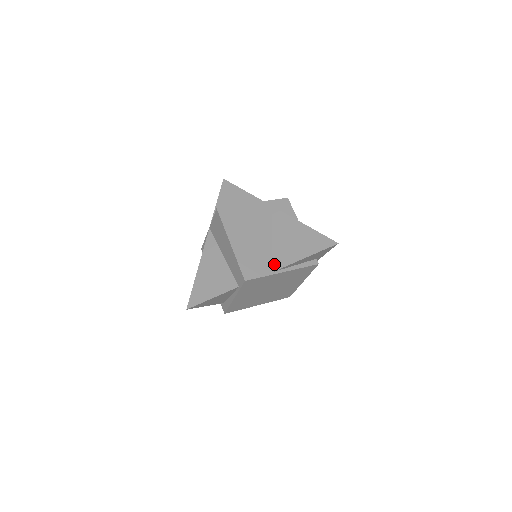
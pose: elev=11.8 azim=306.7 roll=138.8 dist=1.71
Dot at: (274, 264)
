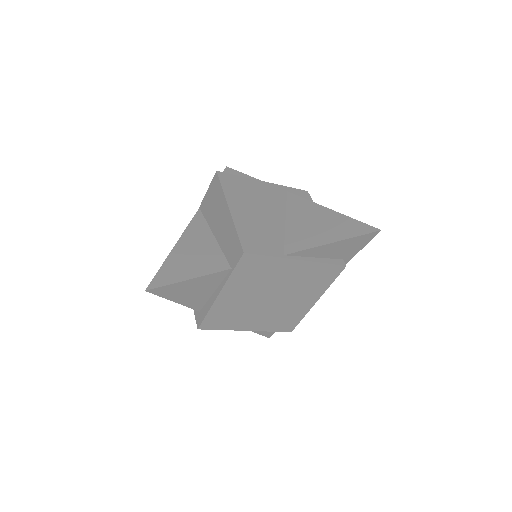
Dot at: (287, 247)
